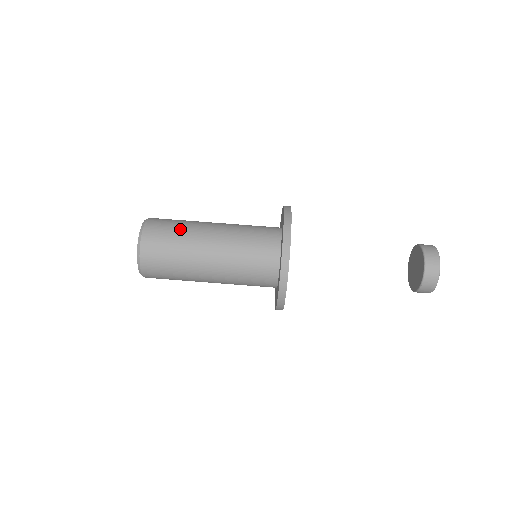
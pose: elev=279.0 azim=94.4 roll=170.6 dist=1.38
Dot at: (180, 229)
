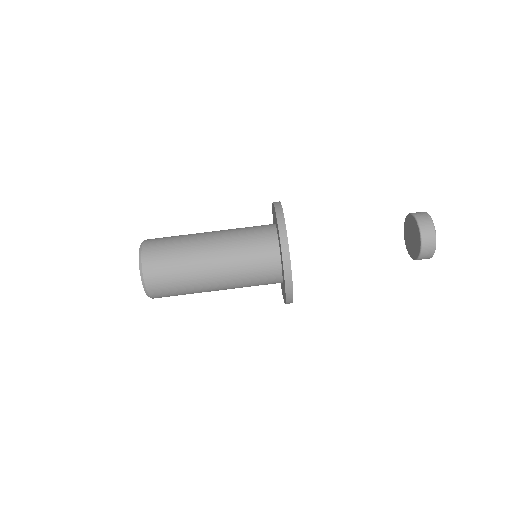
Dot at: (179, 268)
